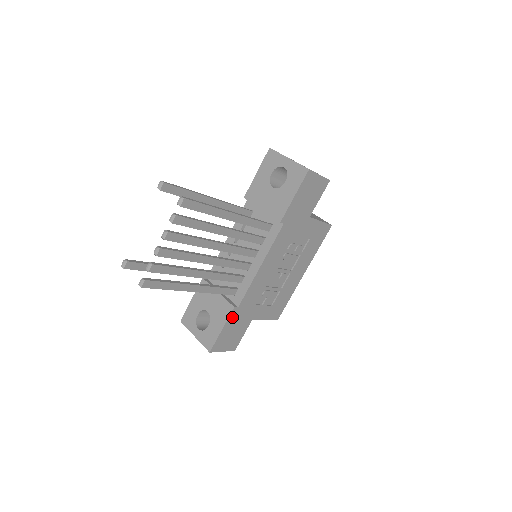
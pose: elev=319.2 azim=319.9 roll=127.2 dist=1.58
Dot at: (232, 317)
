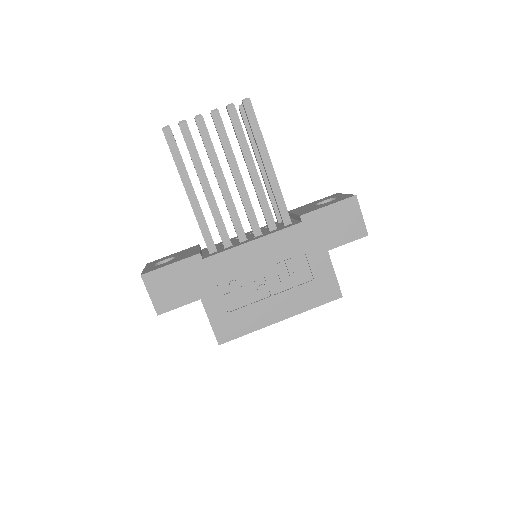
Dot at: (190, 263)
